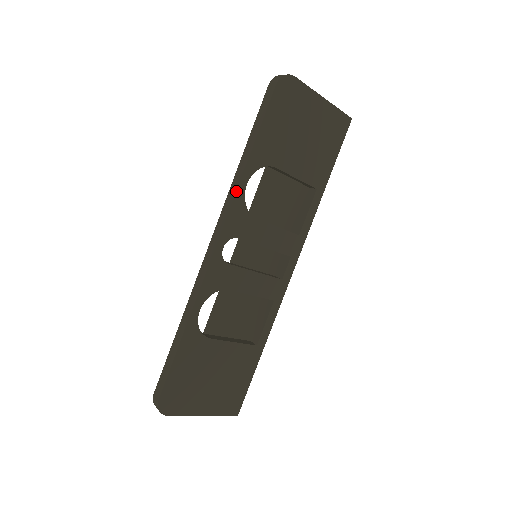
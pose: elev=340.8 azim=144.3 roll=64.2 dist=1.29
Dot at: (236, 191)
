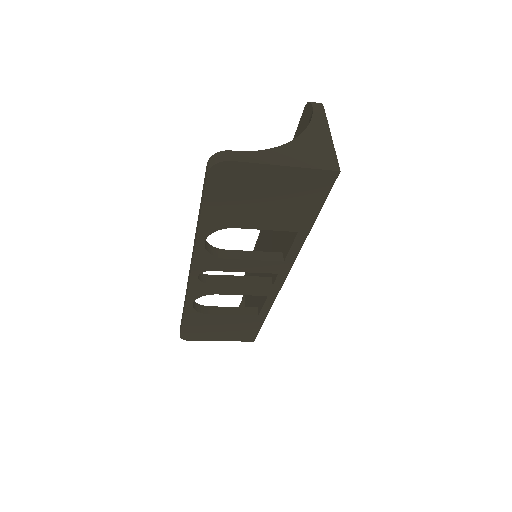
Dot at: (195, 248)
